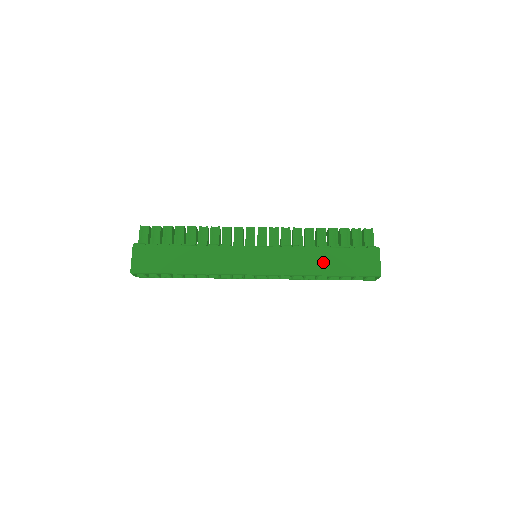
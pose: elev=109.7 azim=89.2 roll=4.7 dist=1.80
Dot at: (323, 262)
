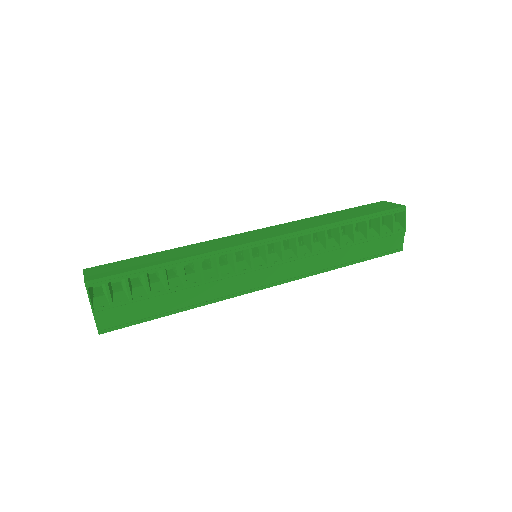
Dot at: (336, 217)
